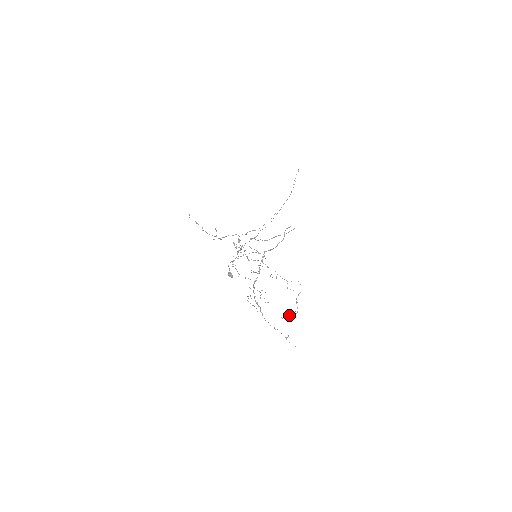
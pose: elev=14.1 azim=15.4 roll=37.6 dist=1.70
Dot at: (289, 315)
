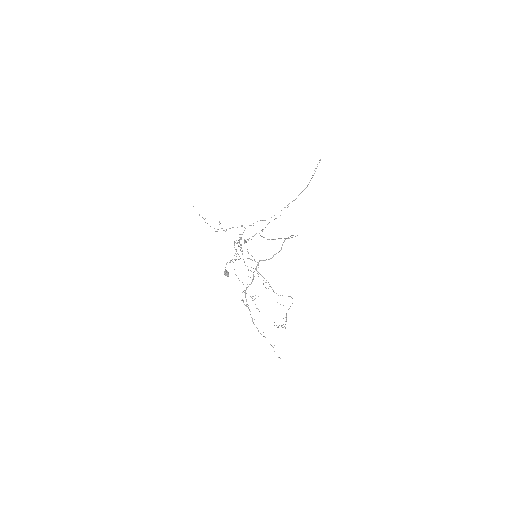
Dot at: occluded
